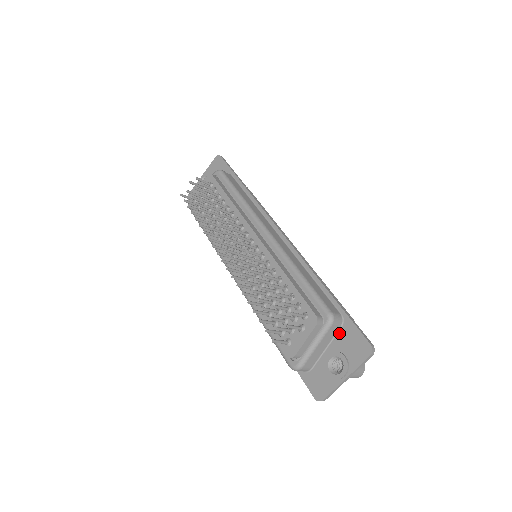
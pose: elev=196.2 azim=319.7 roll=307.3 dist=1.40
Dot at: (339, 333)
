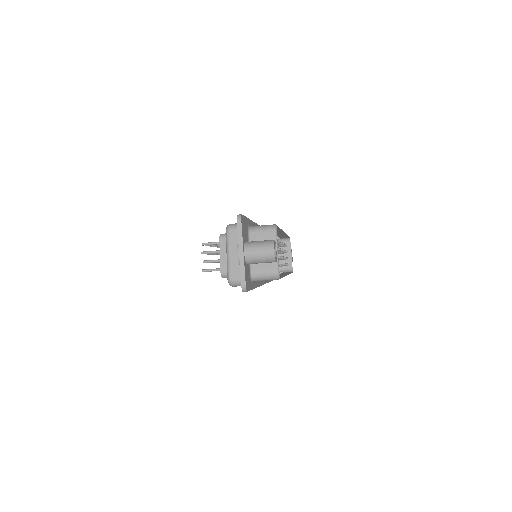
Dot at: occluded
